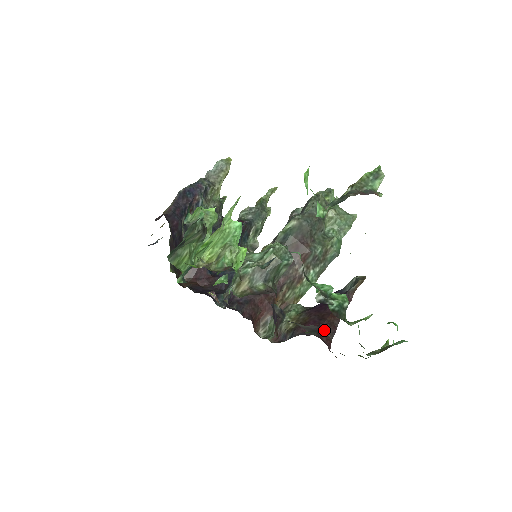
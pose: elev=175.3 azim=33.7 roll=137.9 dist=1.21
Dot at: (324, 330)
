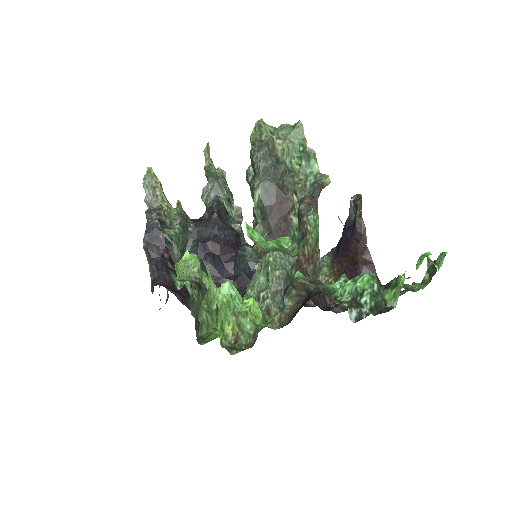
Dot at: occluded
